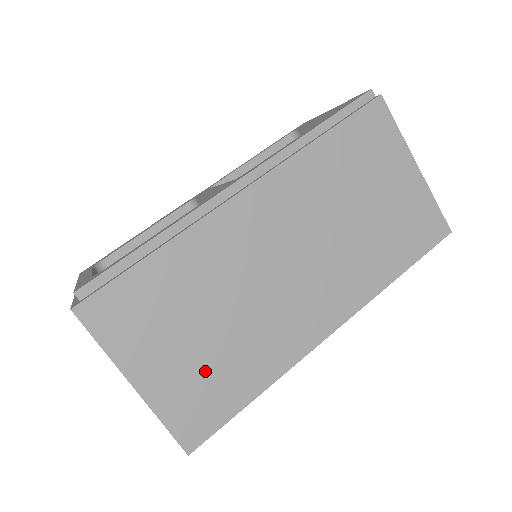
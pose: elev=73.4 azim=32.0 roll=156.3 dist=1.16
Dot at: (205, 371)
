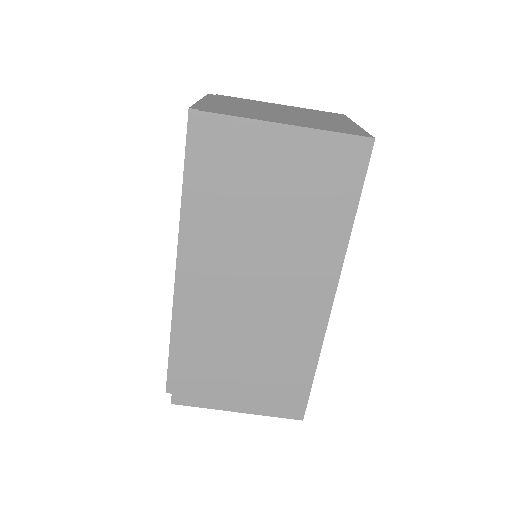
Dot at: (268, 381)
